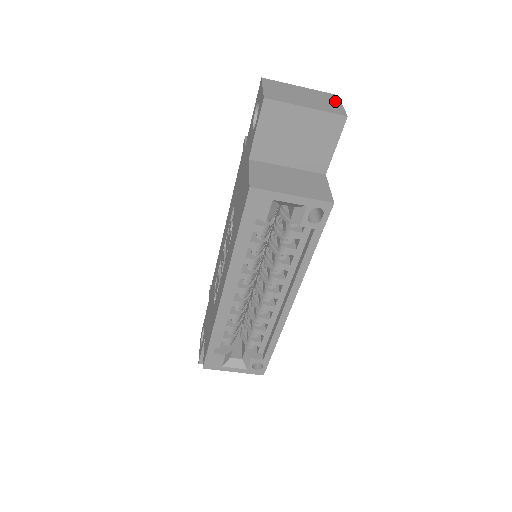
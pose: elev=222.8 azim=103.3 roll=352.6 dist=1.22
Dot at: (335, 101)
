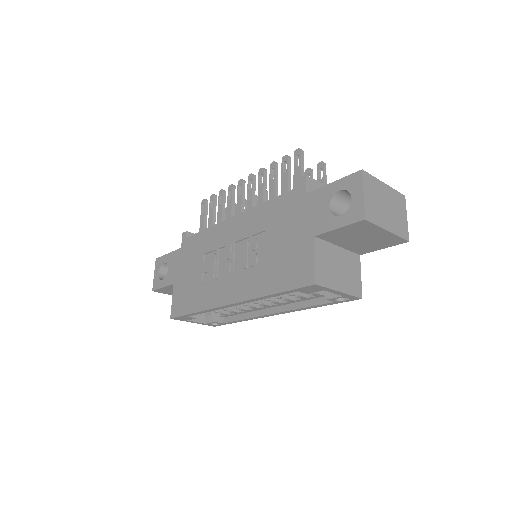
Dot at: (404, 211)
